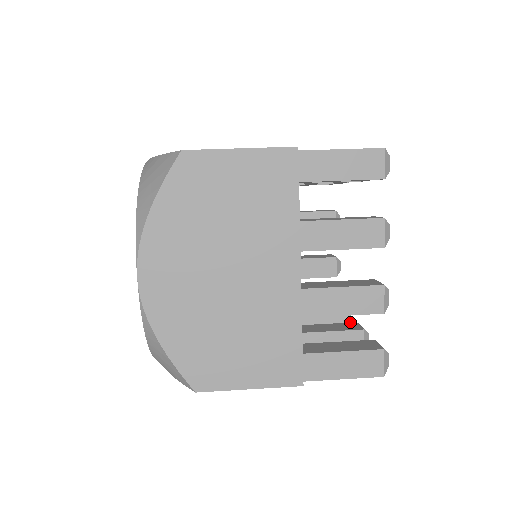
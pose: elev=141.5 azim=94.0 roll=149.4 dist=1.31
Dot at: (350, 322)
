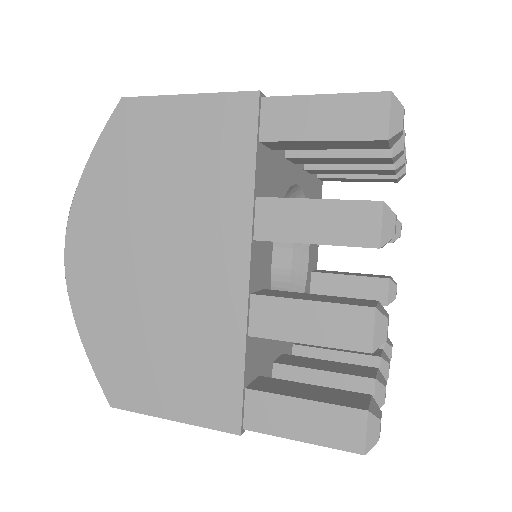
Dot at: (382, 368)
